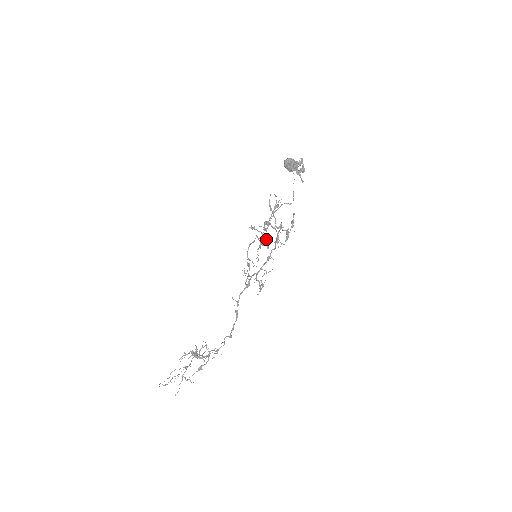
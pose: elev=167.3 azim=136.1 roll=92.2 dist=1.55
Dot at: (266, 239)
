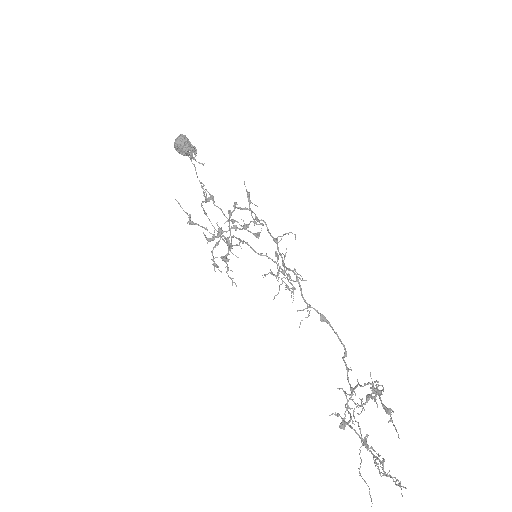
Dot at: occluded
